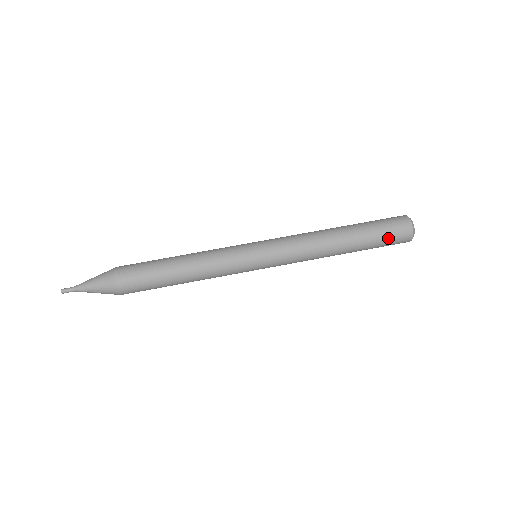
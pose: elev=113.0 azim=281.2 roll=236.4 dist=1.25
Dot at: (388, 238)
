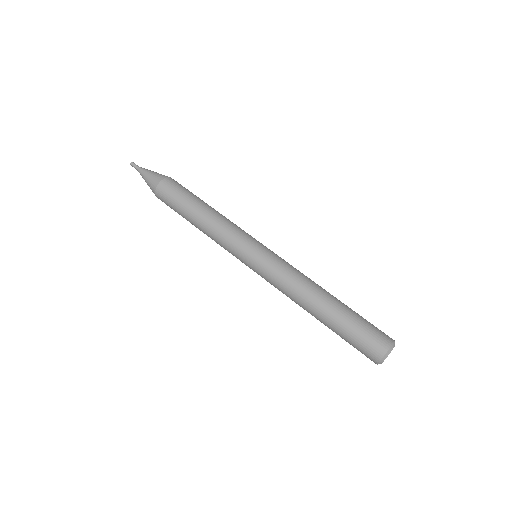
Dot at: (366, 329)
